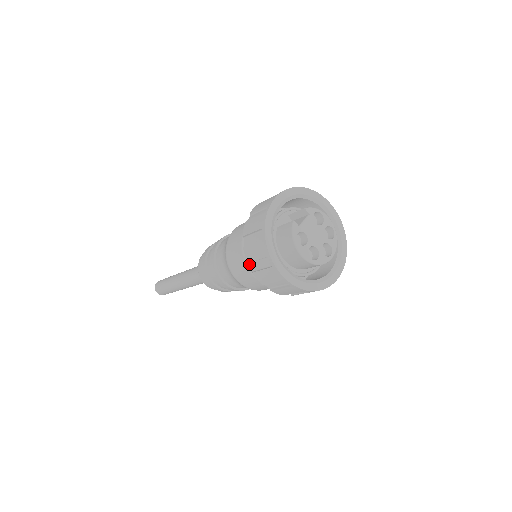
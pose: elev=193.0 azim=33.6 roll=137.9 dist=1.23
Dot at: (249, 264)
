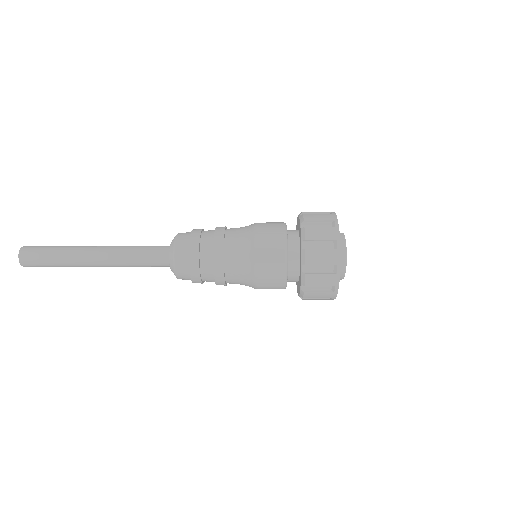
Dot at: (303, 242)
